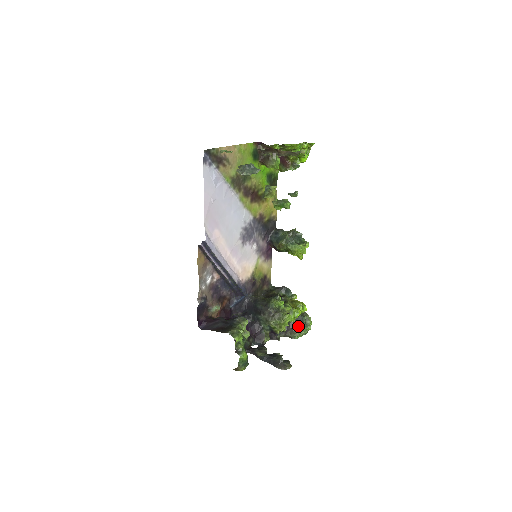
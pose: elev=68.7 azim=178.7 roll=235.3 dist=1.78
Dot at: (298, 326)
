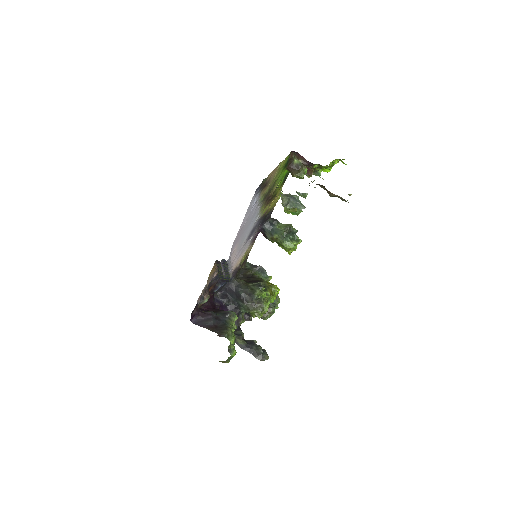
Dot at: (269, 308)
